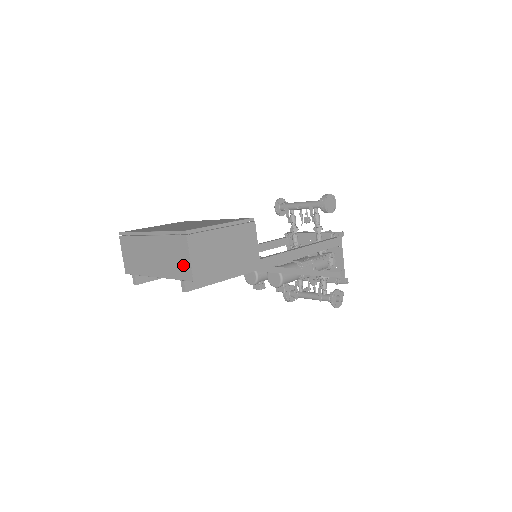
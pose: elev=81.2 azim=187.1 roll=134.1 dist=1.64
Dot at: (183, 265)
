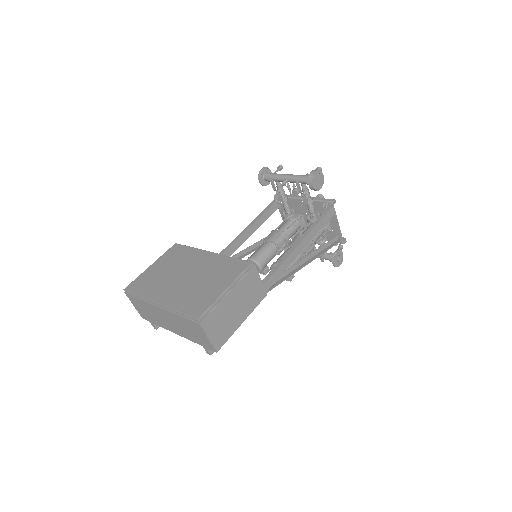
Dot at: (202, 340)
